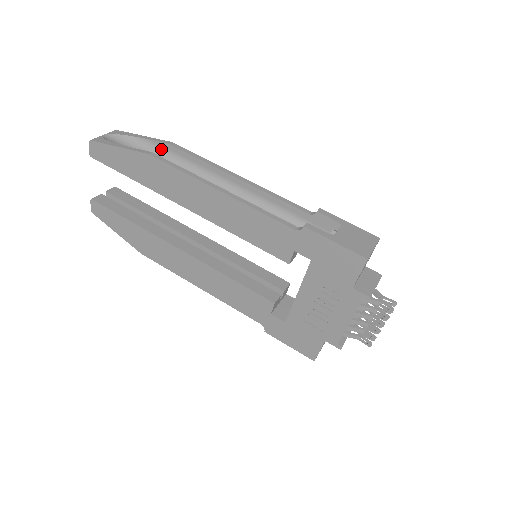
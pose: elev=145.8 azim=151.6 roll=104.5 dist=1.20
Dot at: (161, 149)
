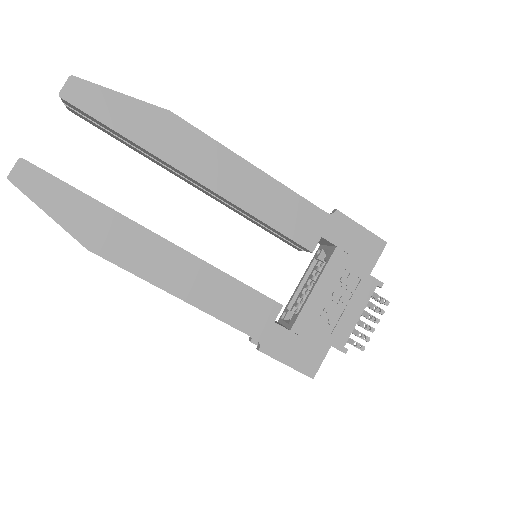
Dot at: occluded
